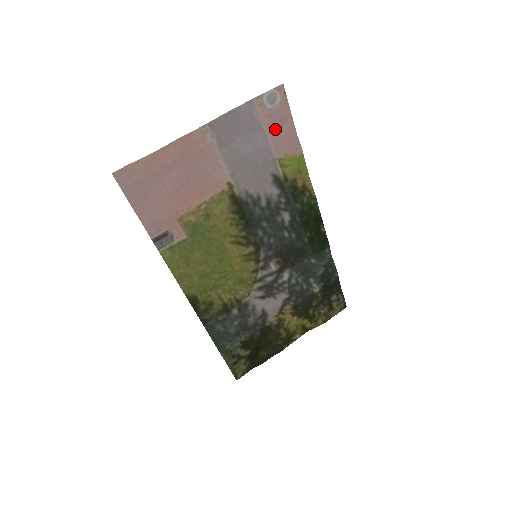
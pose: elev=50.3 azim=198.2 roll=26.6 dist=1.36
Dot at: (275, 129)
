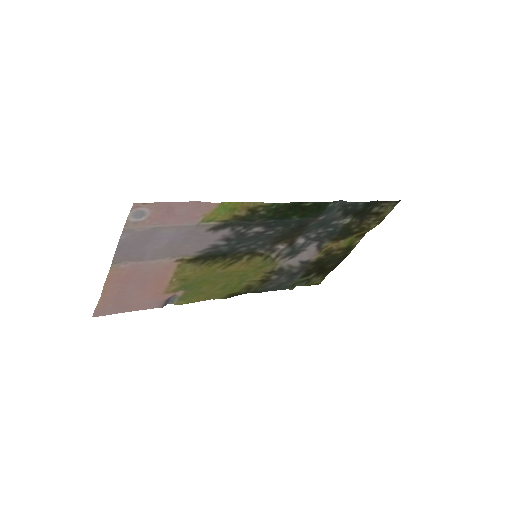
Dot at: (171, 218)
